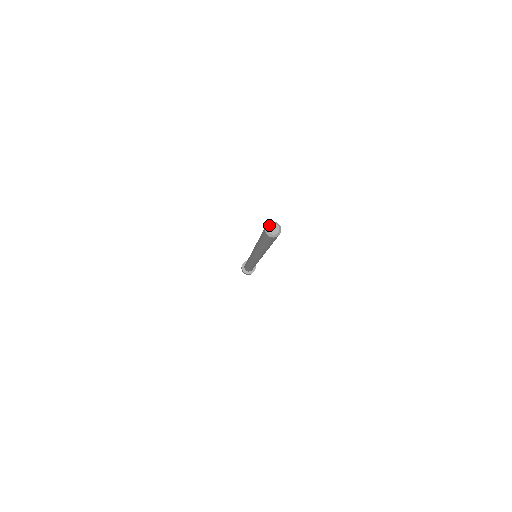
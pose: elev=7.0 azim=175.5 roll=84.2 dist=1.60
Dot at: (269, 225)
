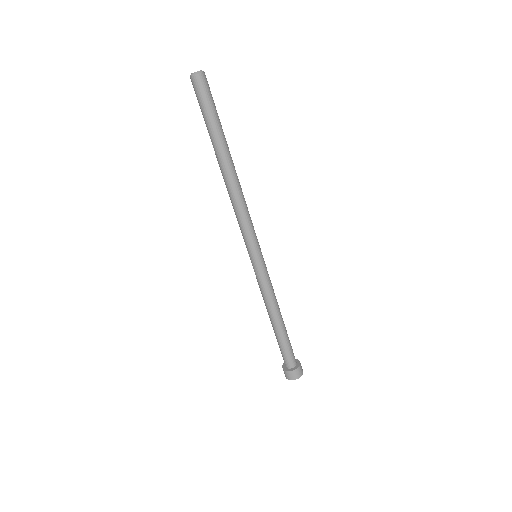
Dot at: (191, 74)
